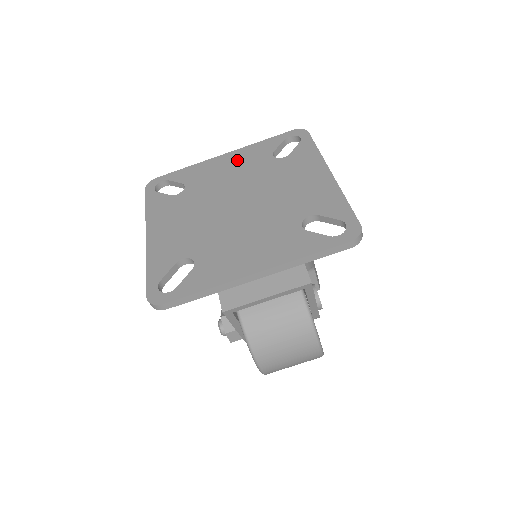
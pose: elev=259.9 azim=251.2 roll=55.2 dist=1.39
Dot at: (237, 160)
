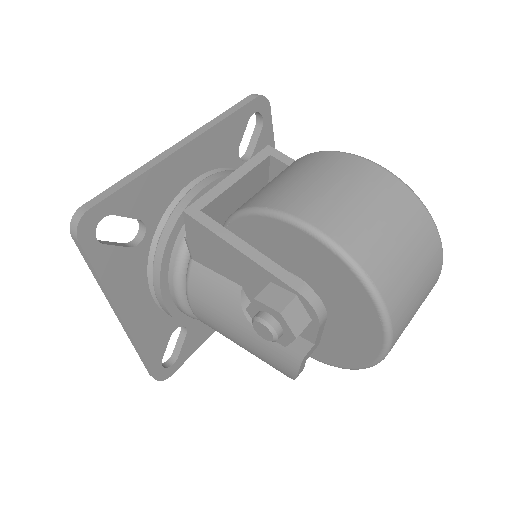
Dot at: occluded
